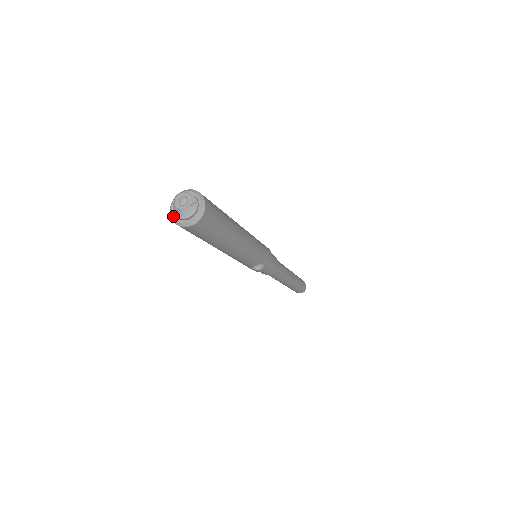
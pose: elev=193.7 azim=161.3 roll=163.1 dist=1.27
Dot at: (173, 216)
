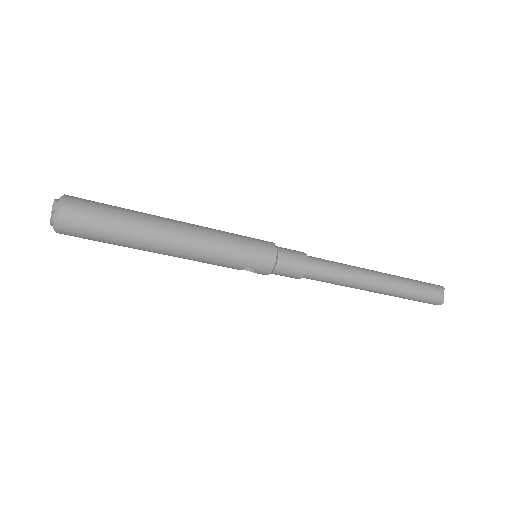
Dot at: occluded
